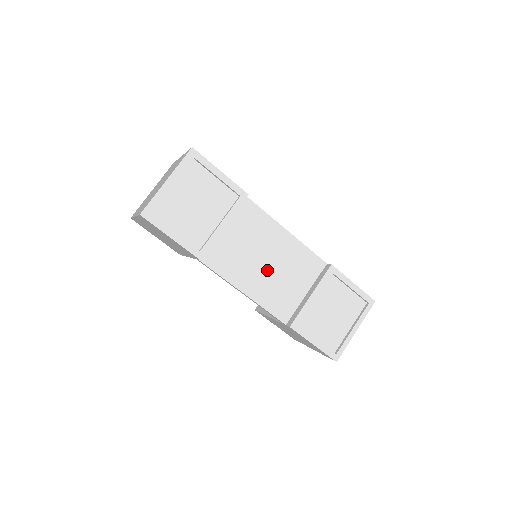
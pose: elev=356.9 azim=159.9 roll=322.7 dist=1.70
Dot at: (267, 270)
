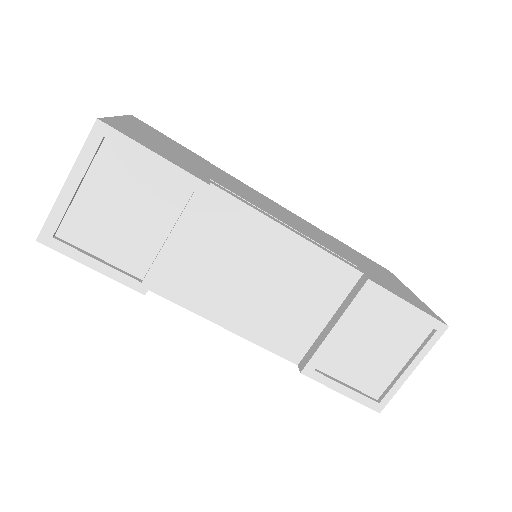
Dot at: (260, 293)
